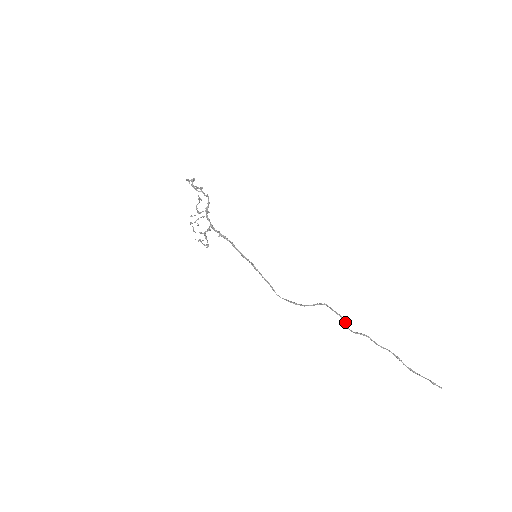
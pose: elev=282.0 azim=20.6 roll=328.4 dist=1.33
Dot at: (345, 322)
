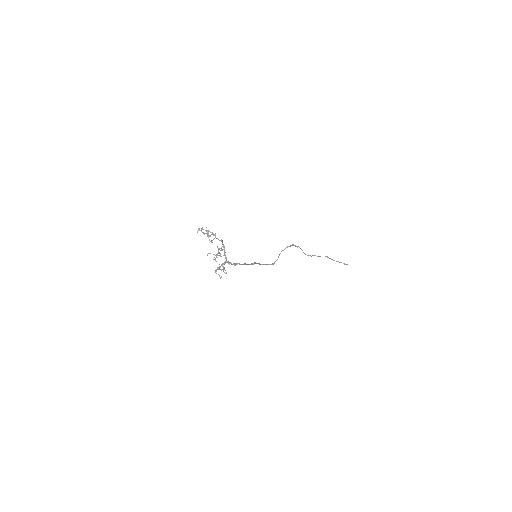
Dot at: (302, 250)
